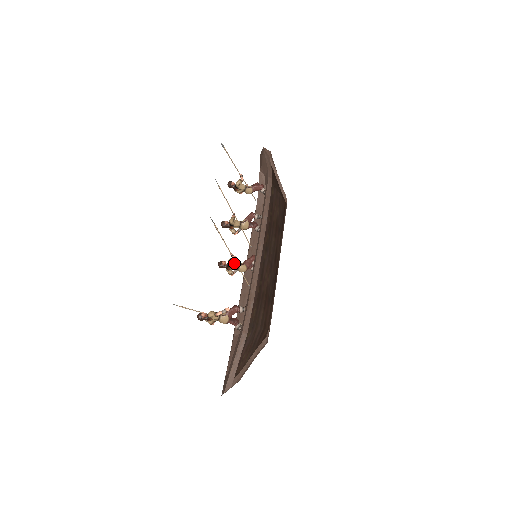
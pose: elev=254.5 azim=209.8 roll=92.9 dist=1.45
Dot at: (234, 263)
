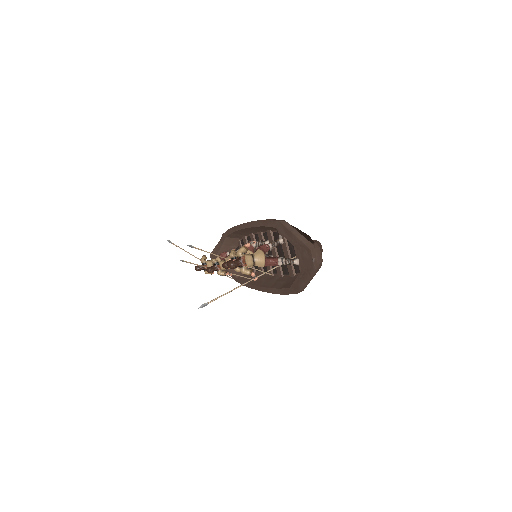
Dot at: occluded
